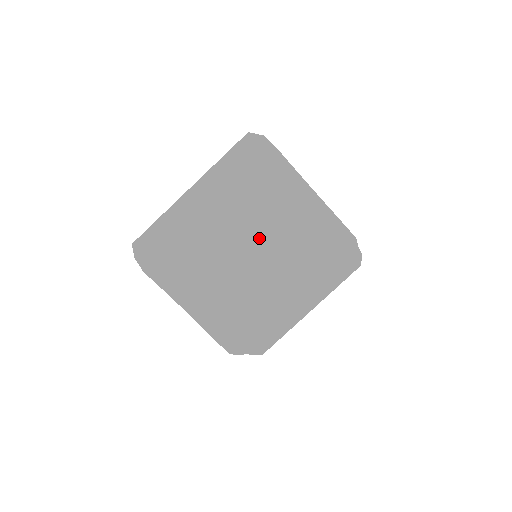
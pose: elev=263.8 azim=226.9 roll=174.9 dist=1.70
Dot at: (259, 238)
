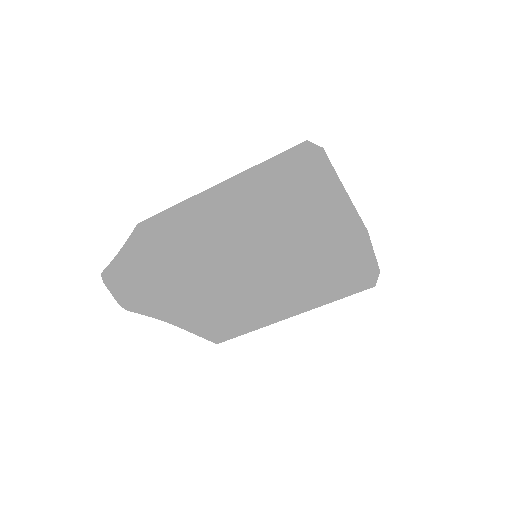
Dot at: (275, 283)
